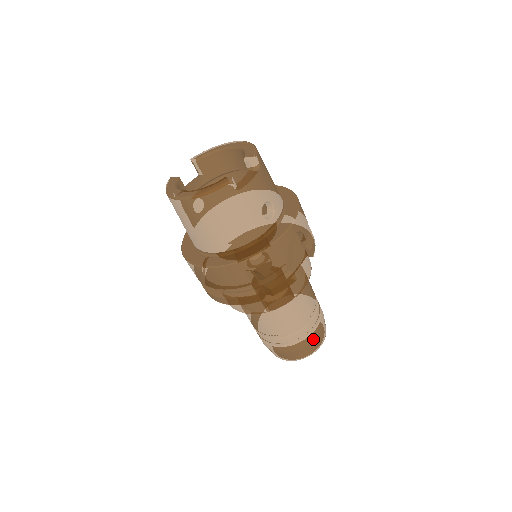
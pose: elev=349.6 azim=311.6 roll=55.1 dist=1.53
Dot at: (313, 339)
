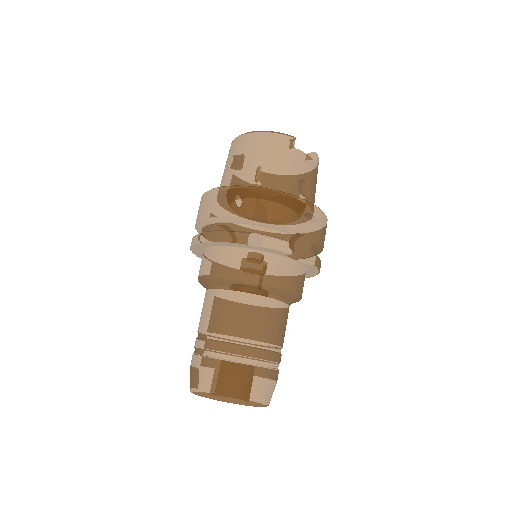
Dot at: (254, 376)
